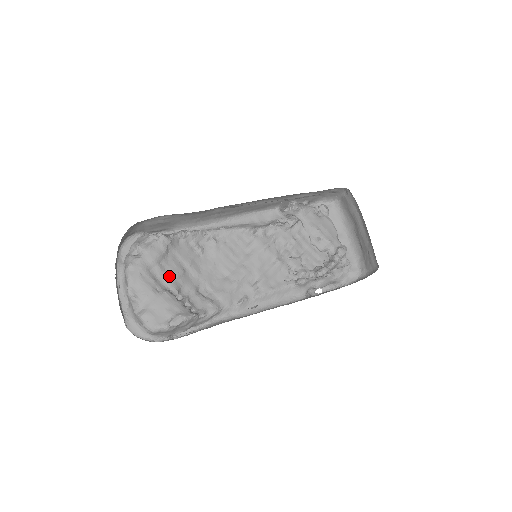
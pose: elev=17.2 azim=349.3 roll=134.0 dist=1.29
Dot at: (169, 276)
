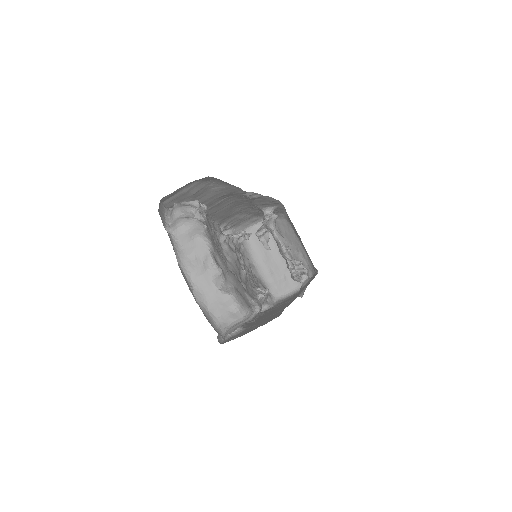
Dot at: occluded
